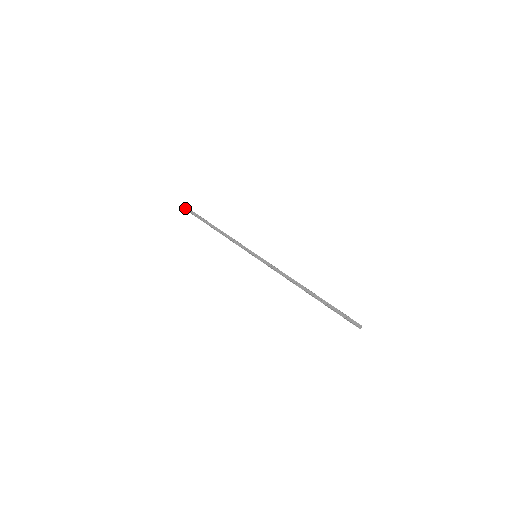
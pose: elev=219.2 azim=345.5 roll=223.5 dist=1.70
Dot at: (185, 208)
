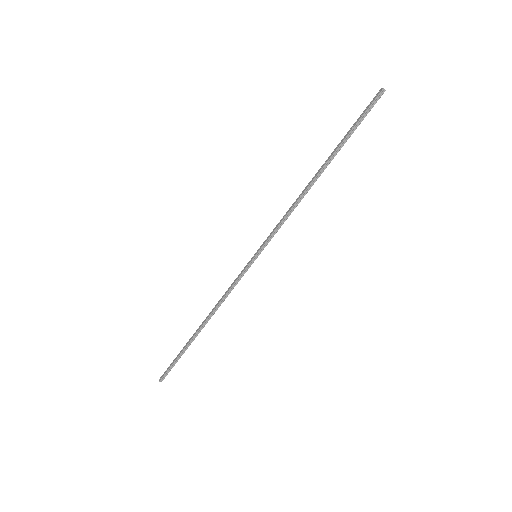
Dot at: (164, 374)
